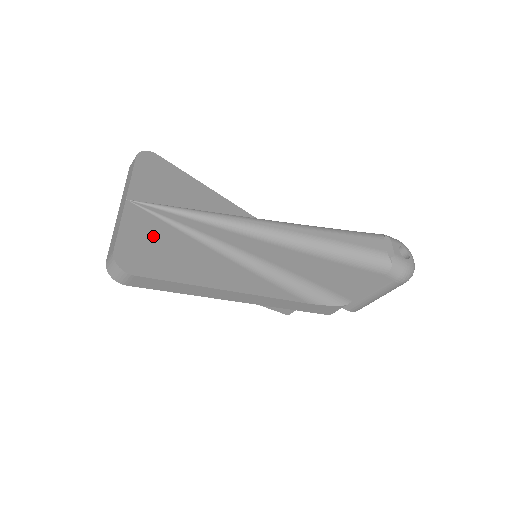
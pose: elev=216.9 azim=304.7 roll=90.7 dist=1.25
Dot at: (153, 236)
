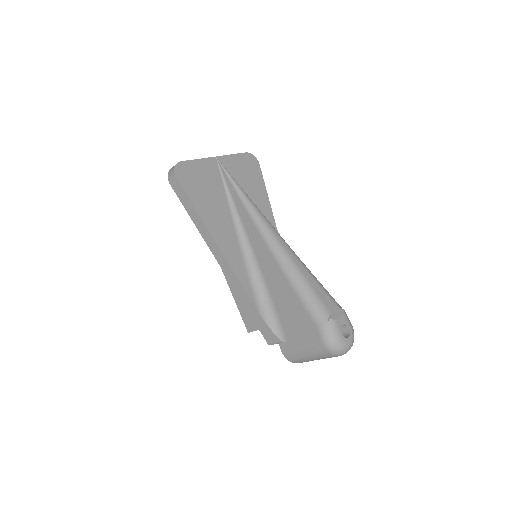
Dot at: (209, 180)
